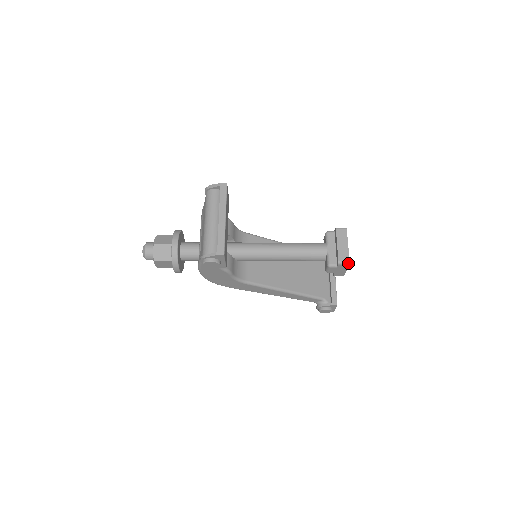
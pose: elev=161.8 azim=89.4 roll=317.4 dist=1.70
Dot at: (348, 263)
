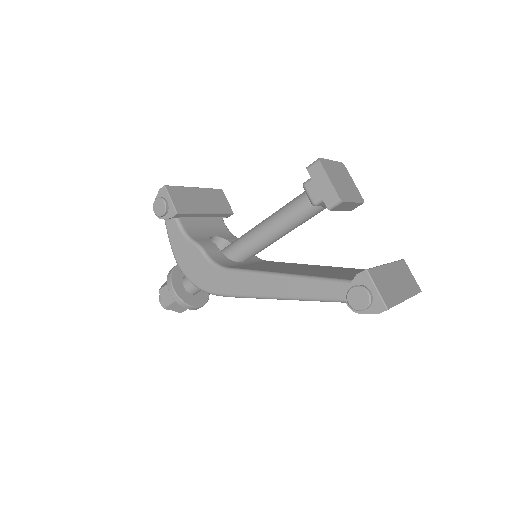
Dot at: (318, 160)
